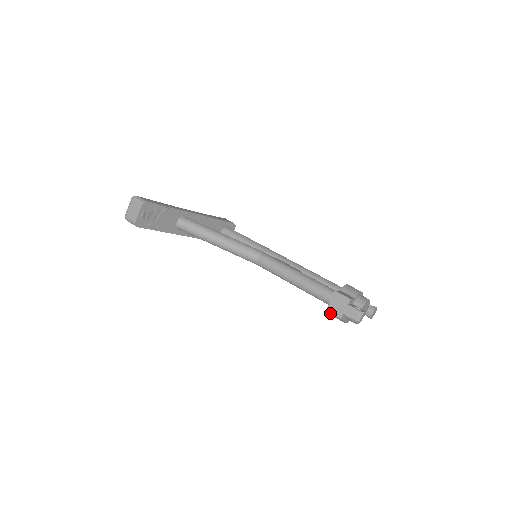
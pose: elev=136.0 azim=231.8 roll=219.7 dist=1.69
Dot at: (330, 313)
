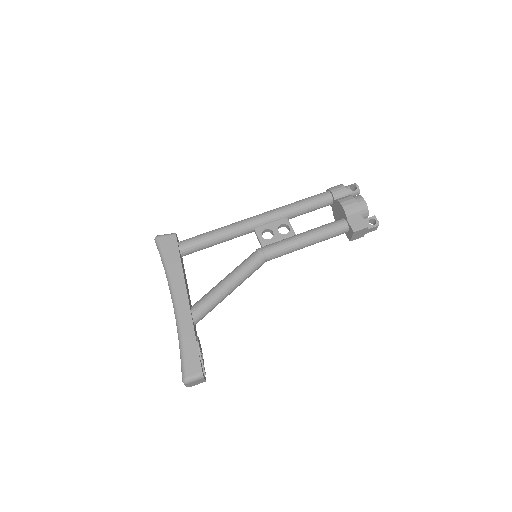
Dot at: occluded
